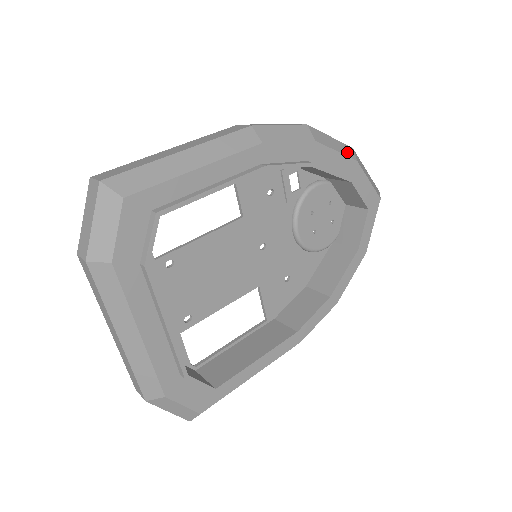
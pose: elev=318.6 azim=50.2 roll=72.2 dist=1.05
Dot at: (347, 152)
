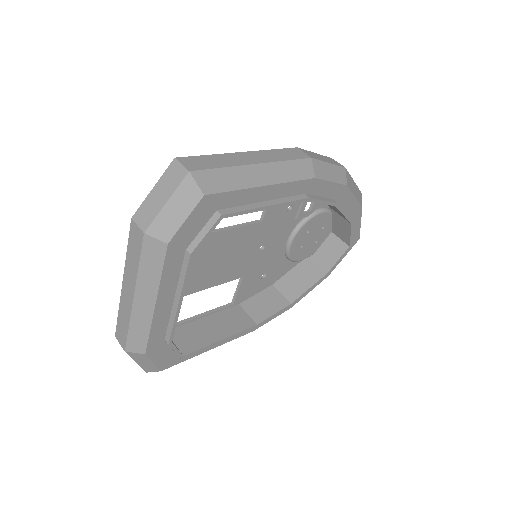
Dot at: (359, 198)
